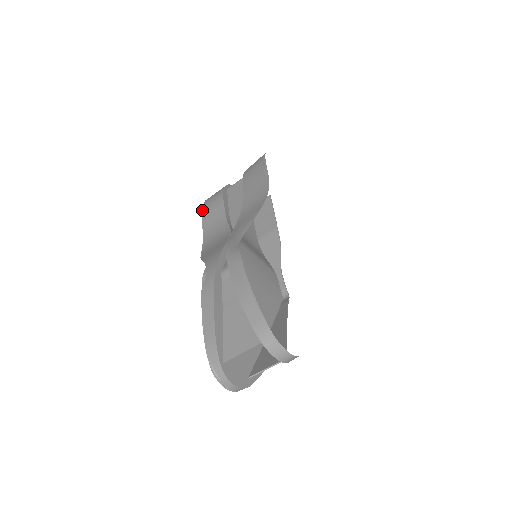
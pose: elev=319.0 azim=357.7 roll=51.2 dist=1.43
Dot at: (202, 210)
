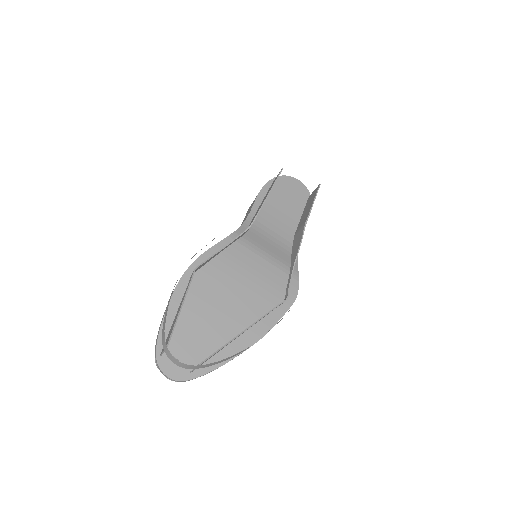
Dot at: occluded
